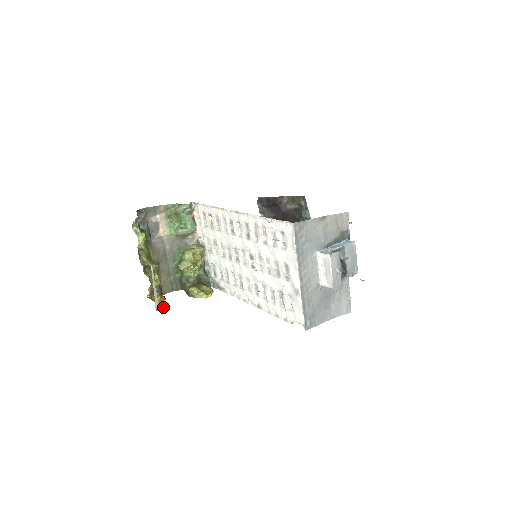
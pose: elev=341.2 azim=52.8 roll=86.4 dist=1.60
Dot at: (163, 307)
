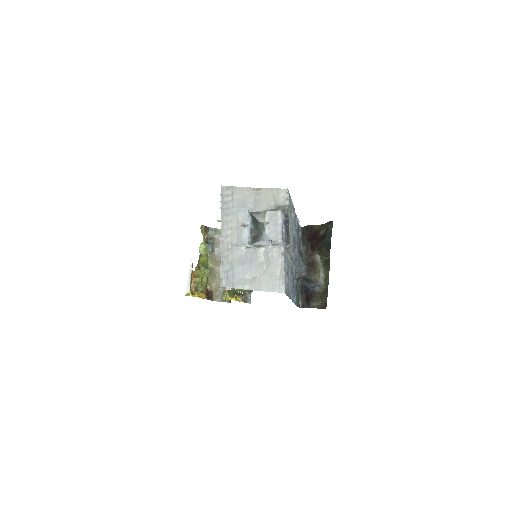
Dot at: (191, 294)
